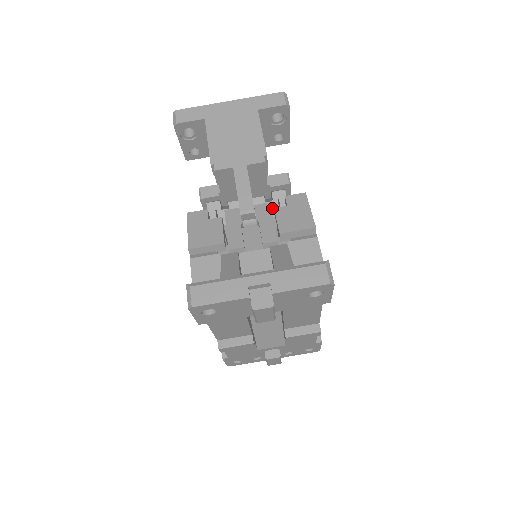
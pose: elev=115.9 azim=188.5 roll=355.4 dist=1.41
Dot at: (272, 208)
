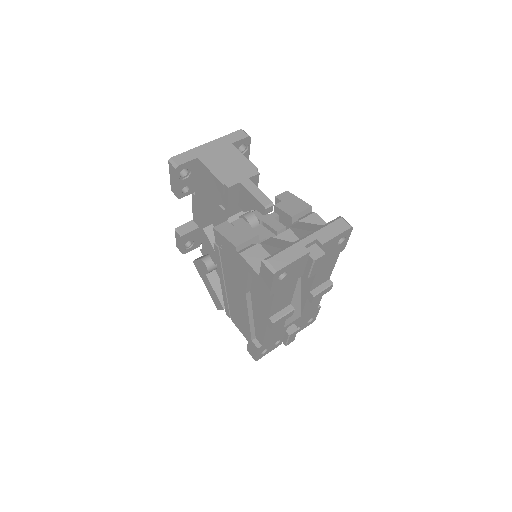
Dot at: occluded
